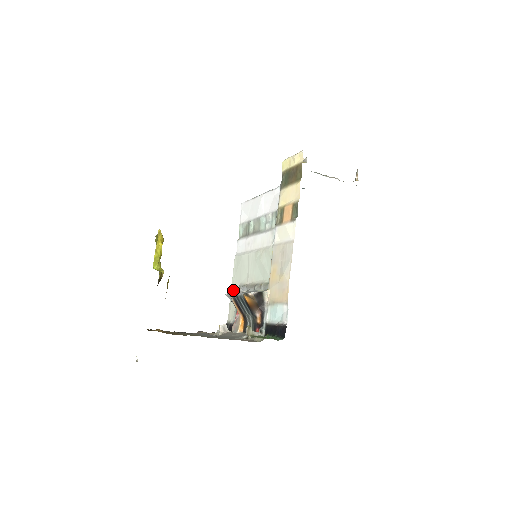
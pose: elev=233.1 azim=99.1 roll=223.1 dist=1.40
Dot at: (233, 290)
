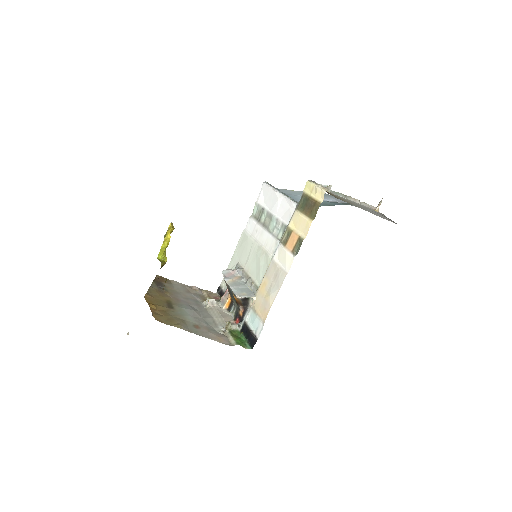
Dot at: (232, 262)
